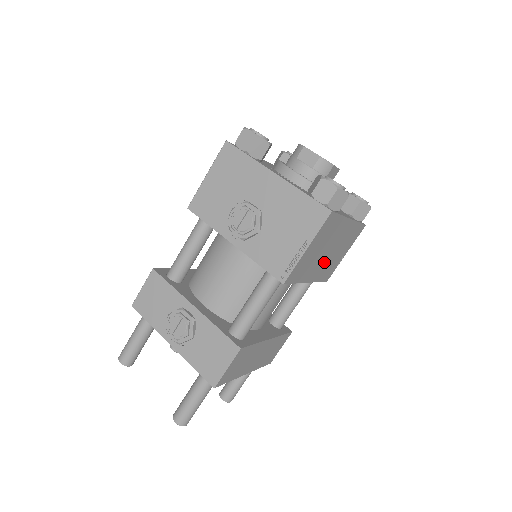
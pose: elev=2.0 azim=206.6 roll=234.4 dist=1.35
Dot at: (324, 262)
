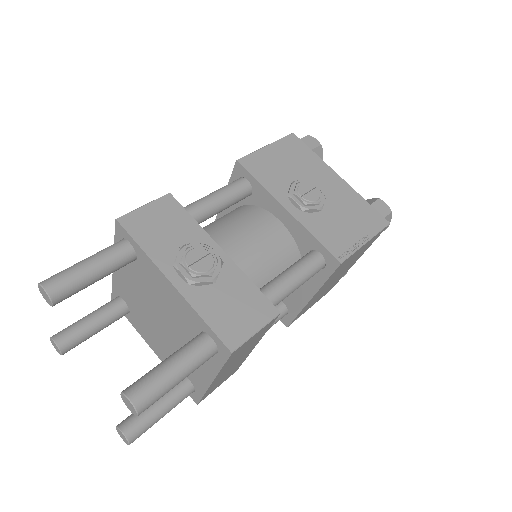
Dot at: (323, 289)
